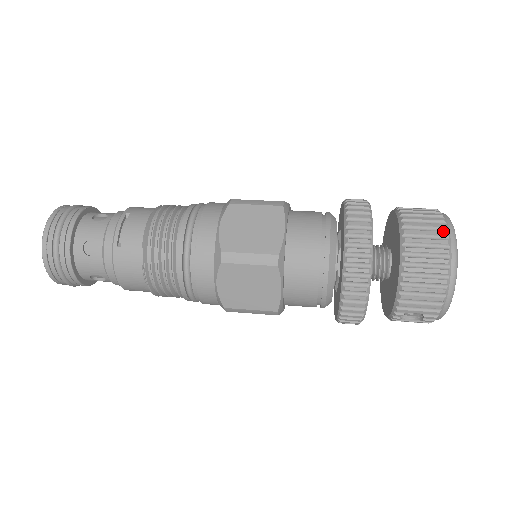
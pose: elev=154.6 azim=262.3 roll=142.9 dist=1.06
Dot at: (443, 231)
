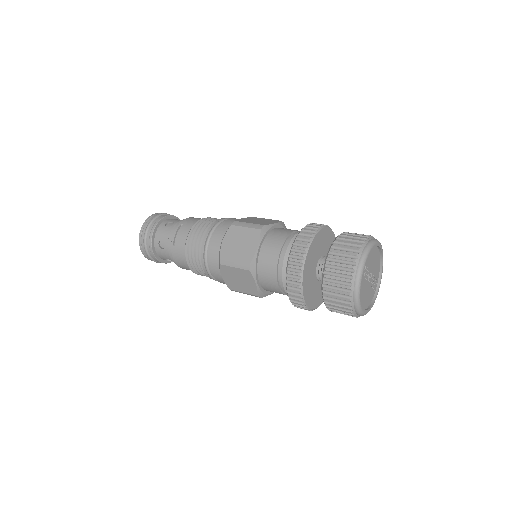
Dot at: (354, 258)
